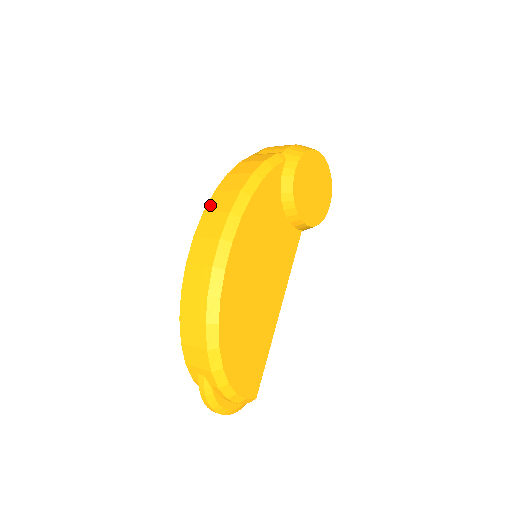
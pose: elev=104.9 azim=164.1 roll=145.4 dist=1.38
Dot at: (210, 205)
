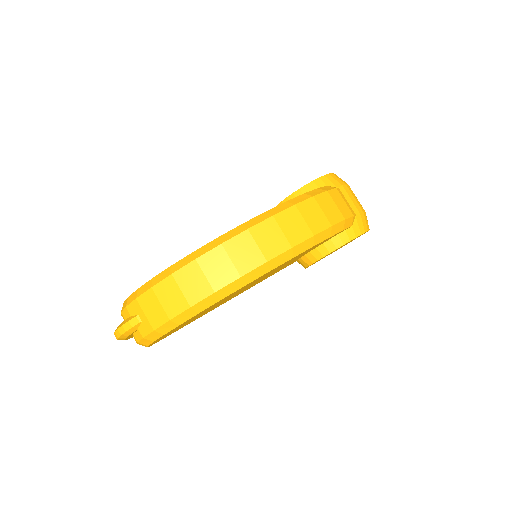
Dot at: (283, 216)
